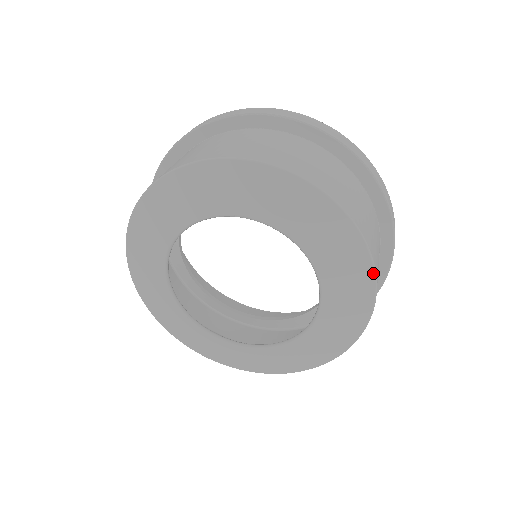
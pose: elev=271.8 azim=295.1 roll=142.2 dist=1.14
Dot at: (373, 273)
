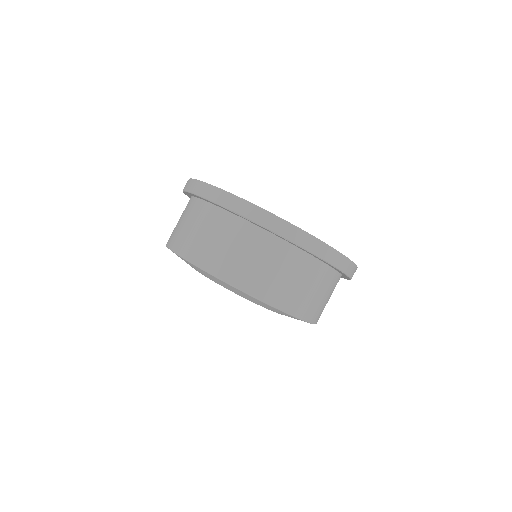
Dot at: occluded
